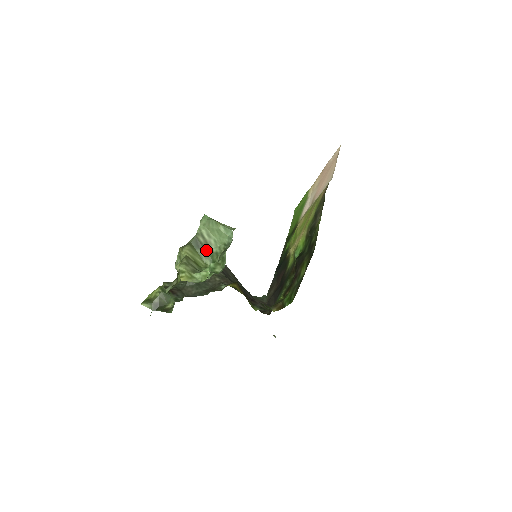
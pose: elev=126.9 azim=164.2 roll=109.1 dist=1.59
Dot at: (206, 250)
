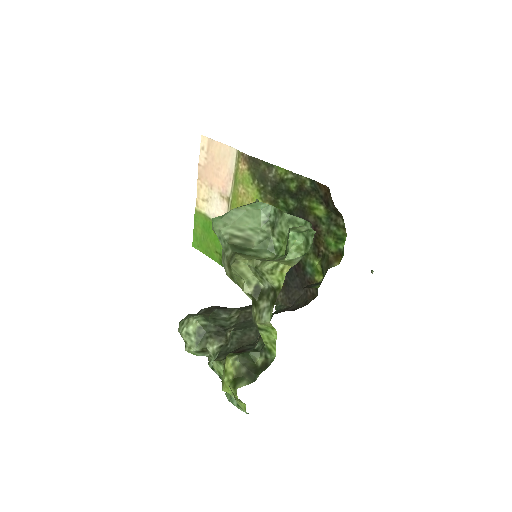
Dot at: (252, 247)
